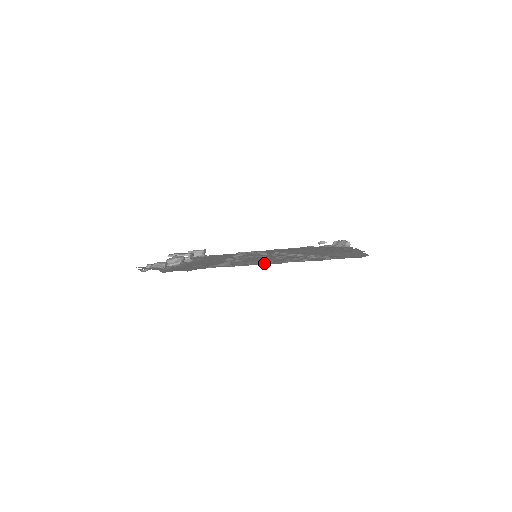
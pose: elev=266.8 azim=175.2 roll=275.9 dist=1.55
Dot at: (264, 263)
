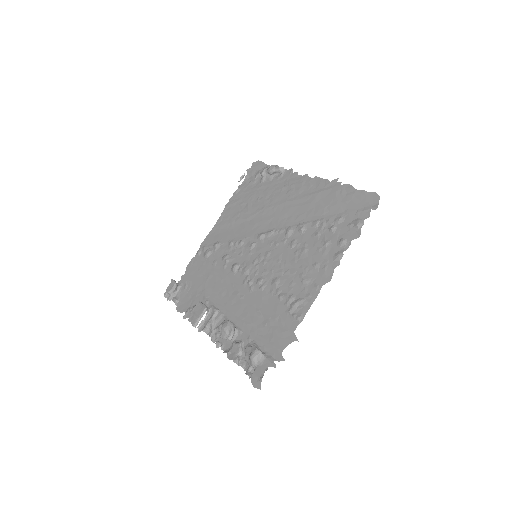
Dot at: (323, 274)
